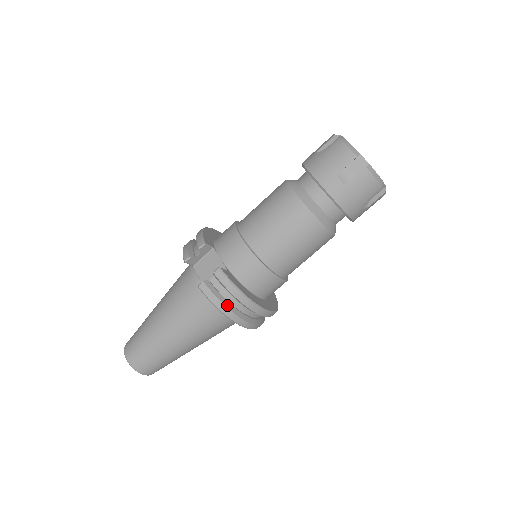
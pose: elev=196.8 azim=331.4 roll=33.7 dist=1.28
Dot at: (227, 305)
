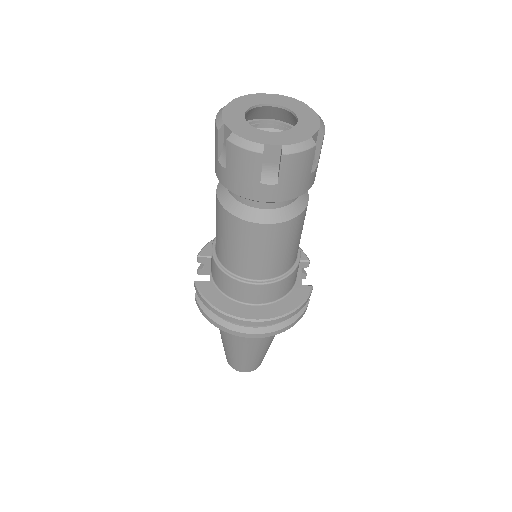
Dot at: (212, 317)
